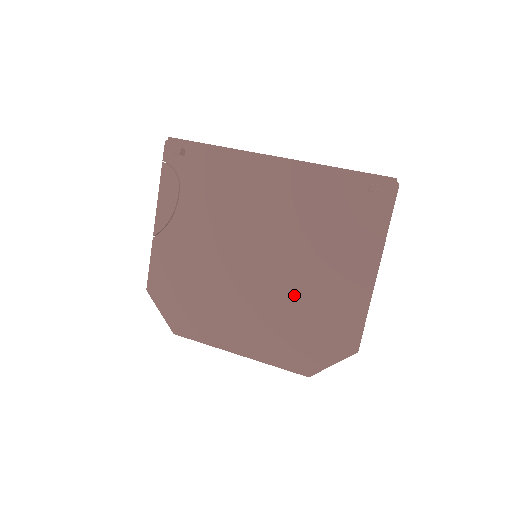
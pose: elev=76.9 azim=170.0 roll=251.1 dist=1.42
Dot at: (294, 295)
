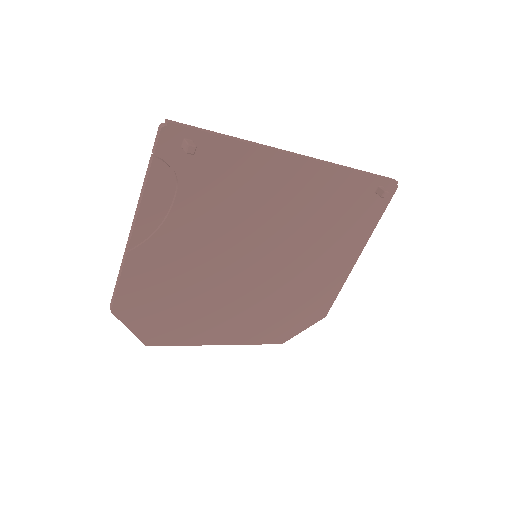
Dot at: (287, 285)
